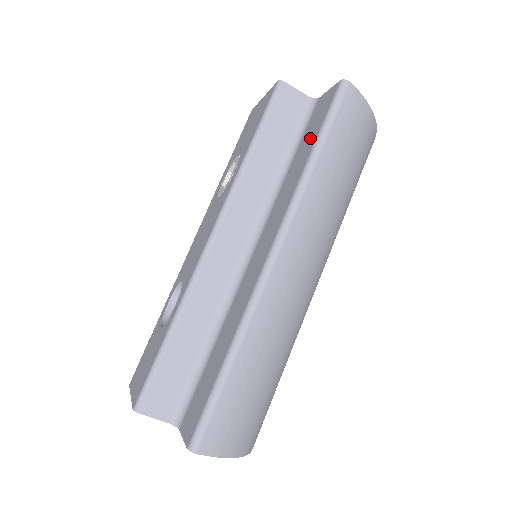
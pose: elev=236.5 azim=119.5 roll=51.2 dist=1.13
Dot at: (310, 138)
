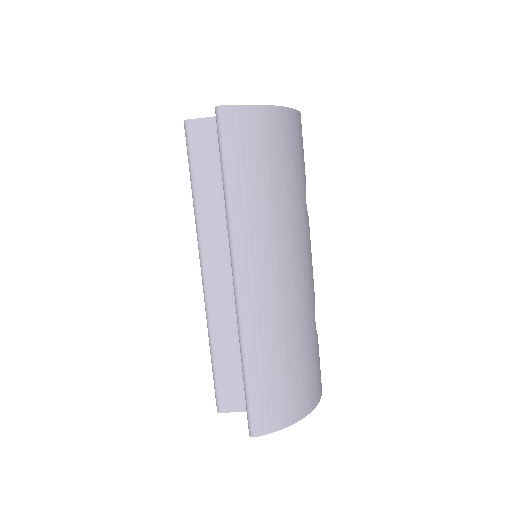
Dot at: occluded
